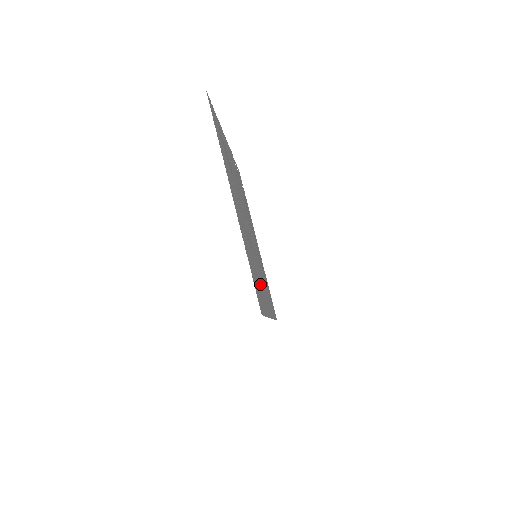
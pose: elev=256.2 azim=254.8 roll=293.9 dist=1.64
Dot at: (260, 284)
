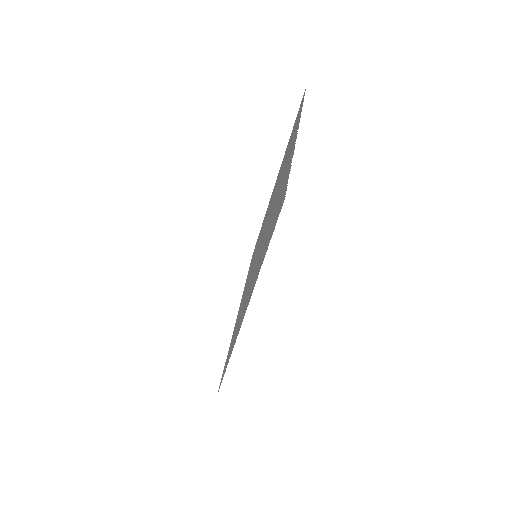
Dot at: occluded
